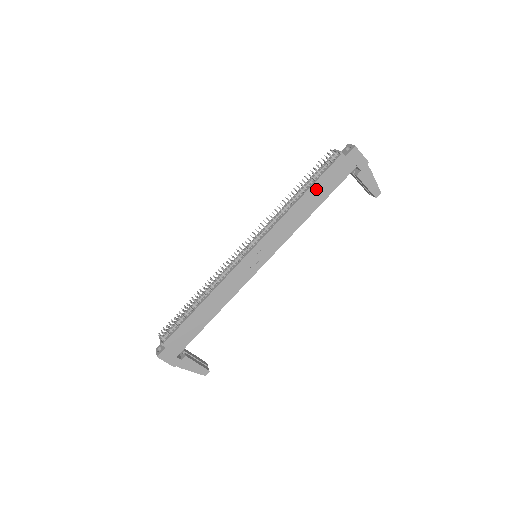
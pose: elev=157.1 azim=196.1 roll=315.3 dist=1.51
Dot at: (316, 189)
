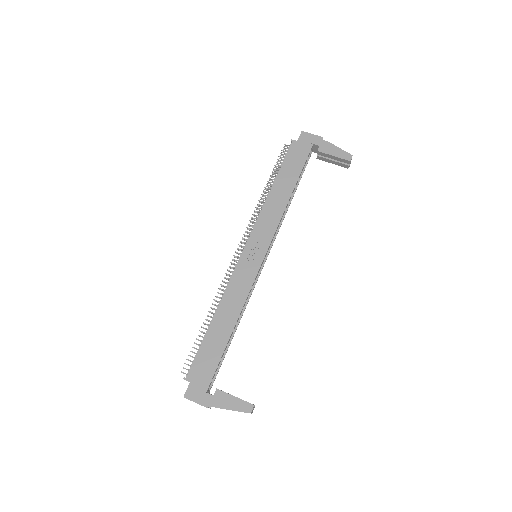
Dot at: (284, 175)
